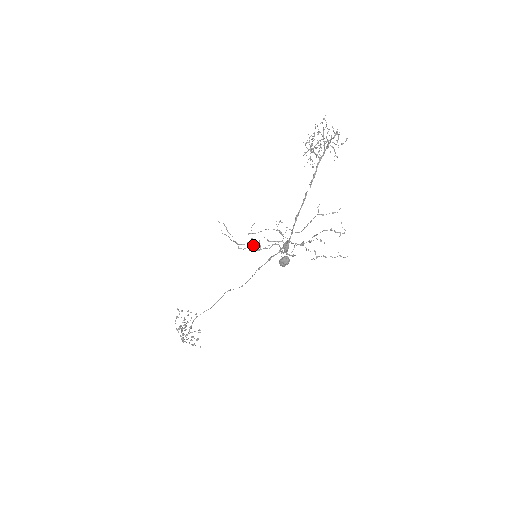
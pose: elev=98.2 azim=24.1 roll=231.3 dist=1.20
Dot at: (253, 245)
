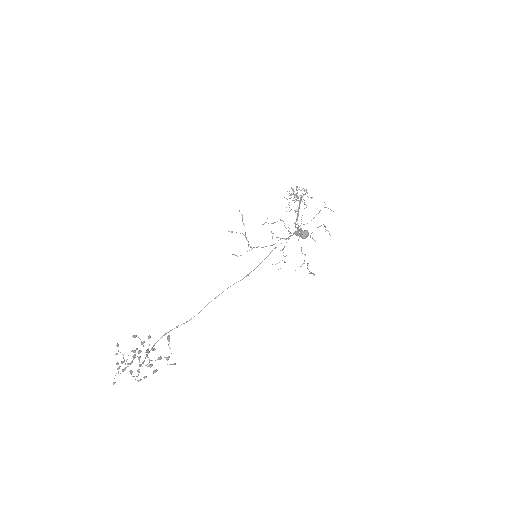
Dot at: occluded
